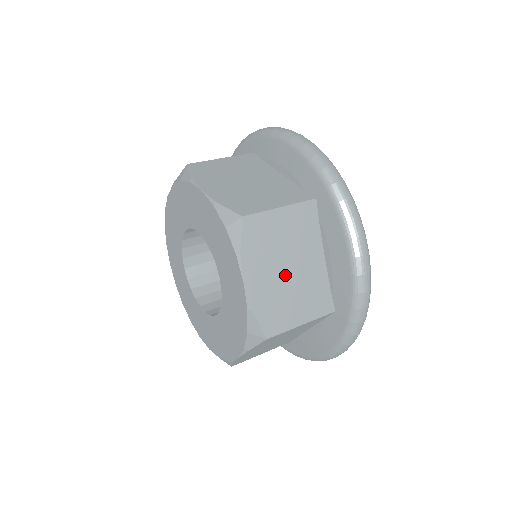
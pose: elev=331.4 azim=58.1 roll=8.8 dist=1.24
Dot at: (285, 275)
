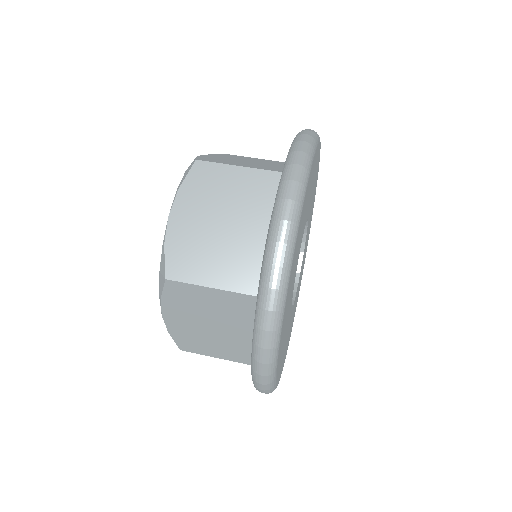
Dot at: (205, 327)
